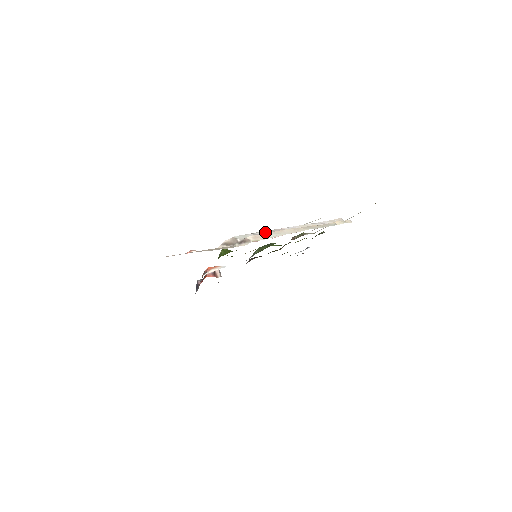
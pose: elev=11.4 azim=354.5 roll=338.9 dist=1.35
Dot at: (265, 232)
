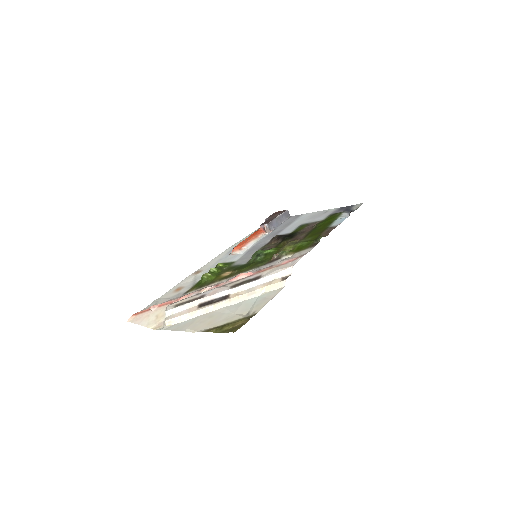
Dot at: (192, 304)
